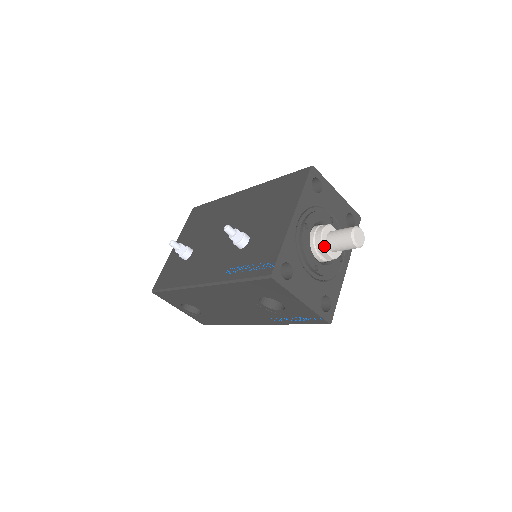
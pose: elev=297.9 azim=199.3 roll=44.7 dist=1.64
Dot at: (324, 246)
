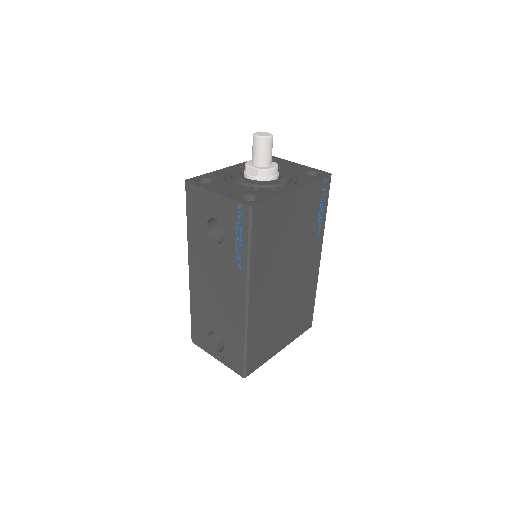
Dot at: (248, 164)
